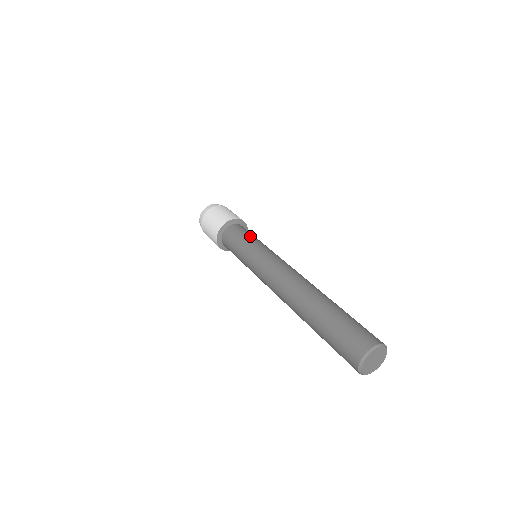
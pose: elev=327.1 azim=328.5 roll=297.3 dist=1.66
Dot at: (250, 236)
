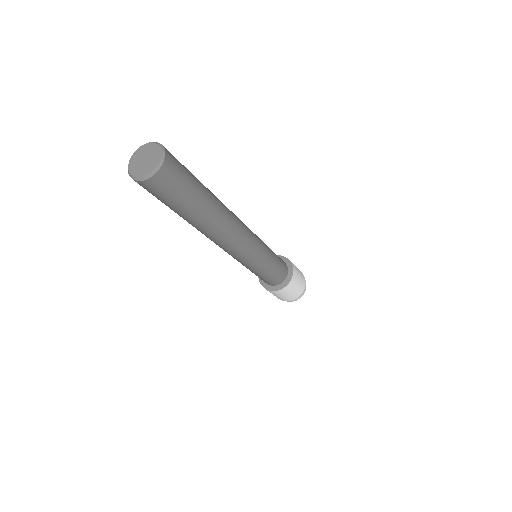
Dot at: occluded
